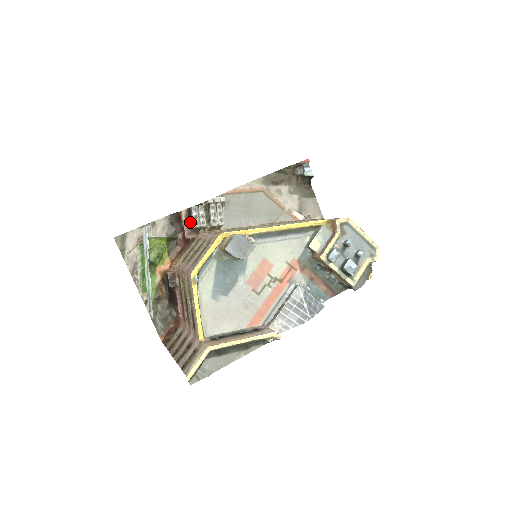
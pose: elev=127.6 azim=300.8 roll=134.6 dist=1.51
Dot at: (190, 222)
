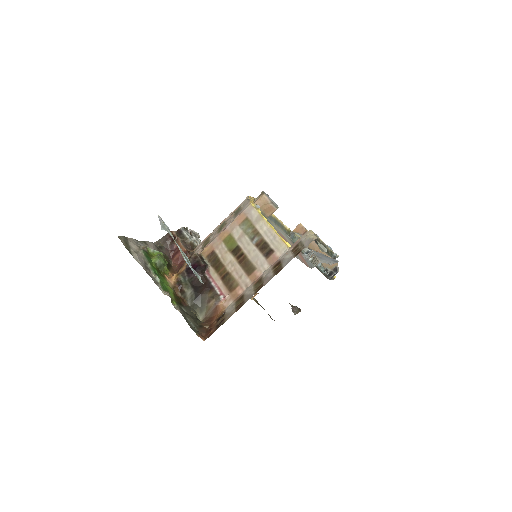
Dot at: (183, 239)
